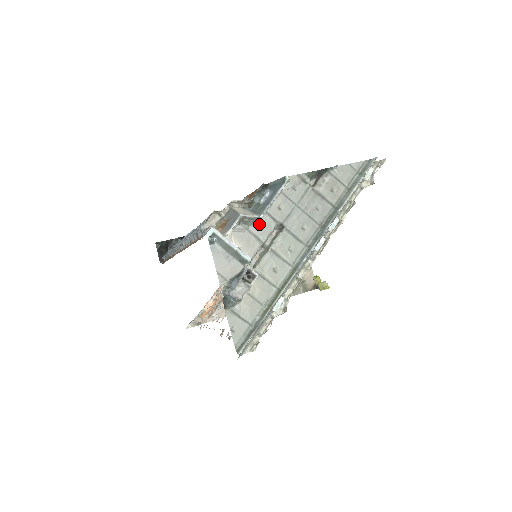
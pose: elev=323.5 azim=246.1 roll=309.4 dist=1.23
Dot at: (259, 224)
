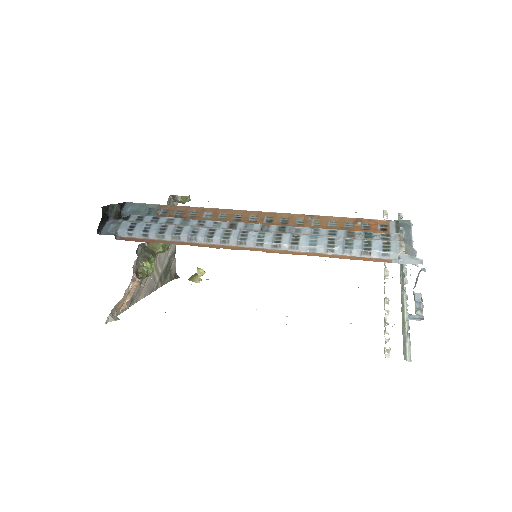
Dot at: occluded
